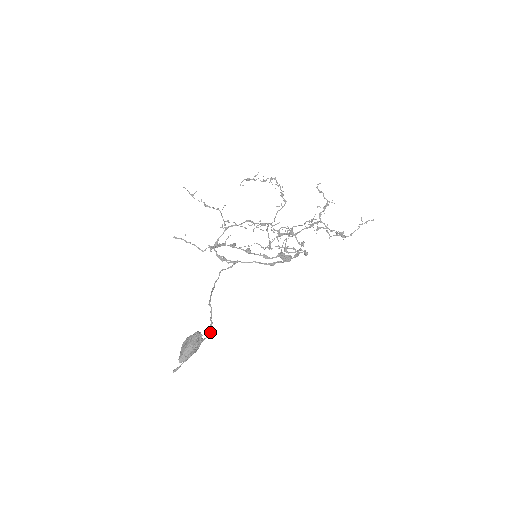
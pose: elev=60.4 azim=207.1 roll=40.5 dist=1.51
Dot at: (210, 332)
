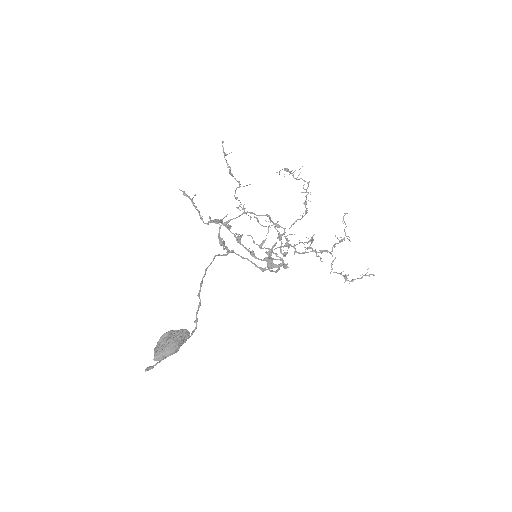
Dot at: (194, 331)
